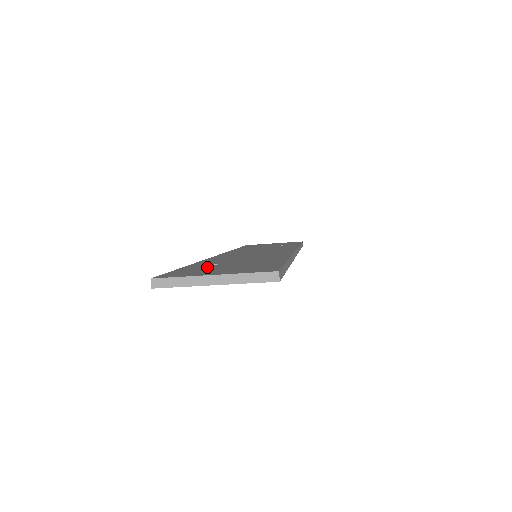
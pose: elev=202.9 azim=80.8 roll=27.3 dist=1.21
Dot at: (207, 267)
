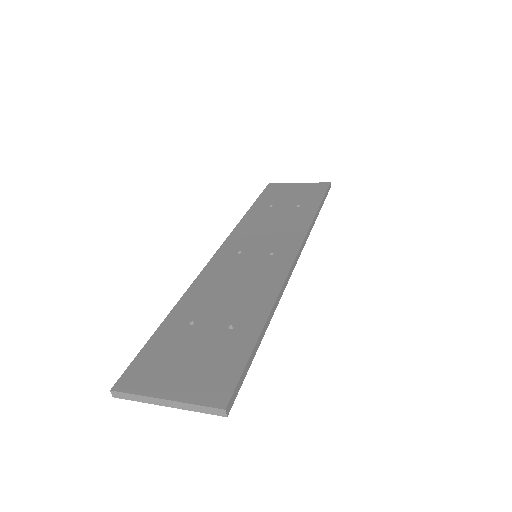
Dot at: (178, 341)
